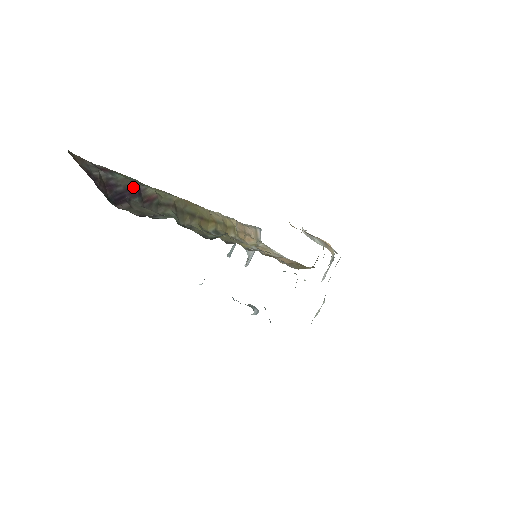
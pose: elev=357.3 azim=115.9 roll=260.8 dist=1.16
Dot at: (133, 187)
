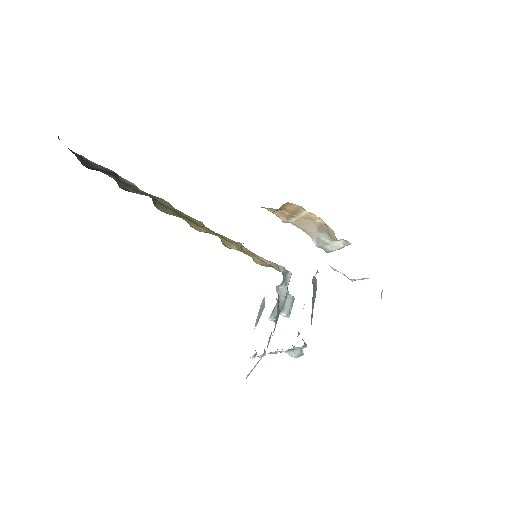
Dot at: (111, 172)
